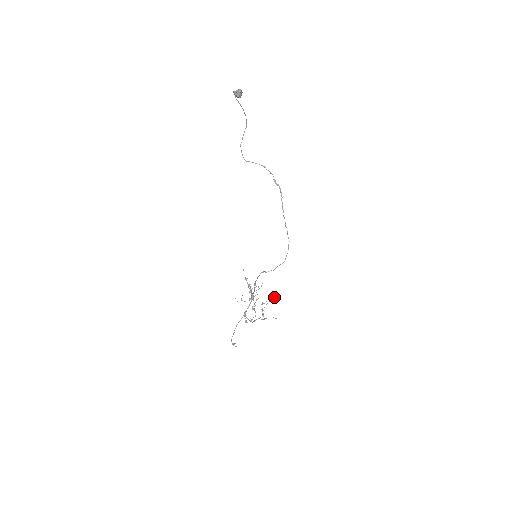
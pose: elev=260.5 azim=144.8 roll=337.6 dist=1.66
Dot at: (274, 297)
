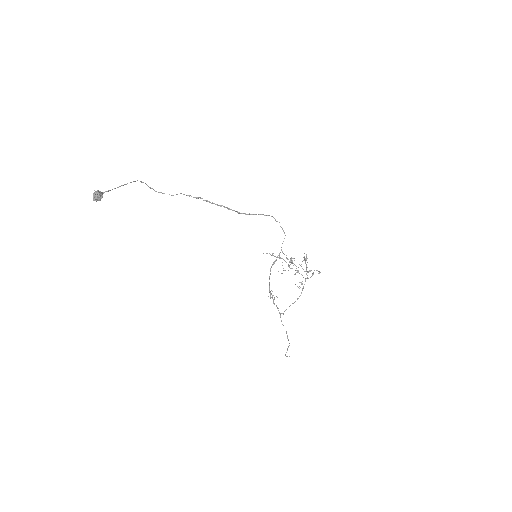
Dot at: occluded
